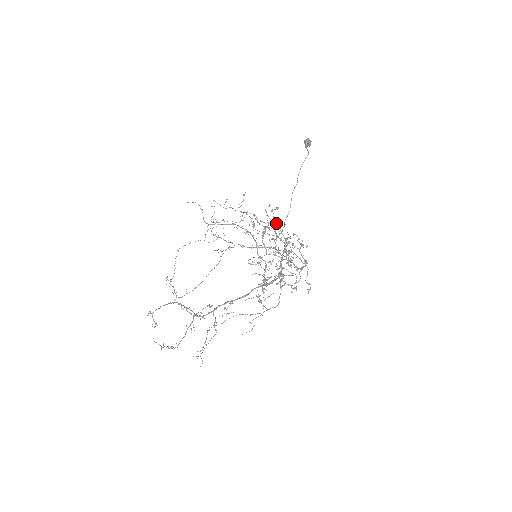
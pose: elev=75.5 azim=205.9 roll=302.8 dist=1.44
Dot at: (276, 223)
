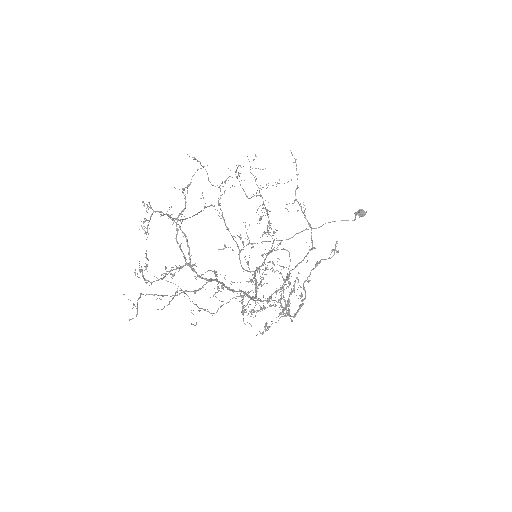
Dot at: (281, 241)
